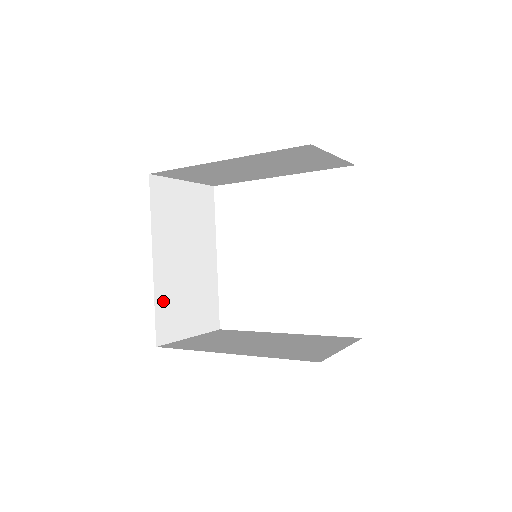
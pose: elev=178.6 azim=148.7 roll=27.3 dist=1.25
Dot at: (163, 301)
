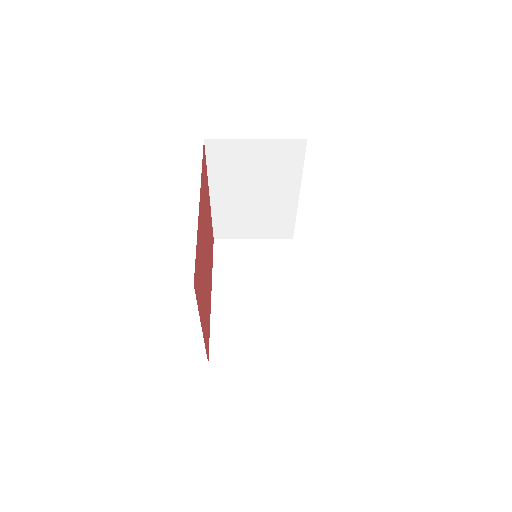
Dot at: (222, 218)
